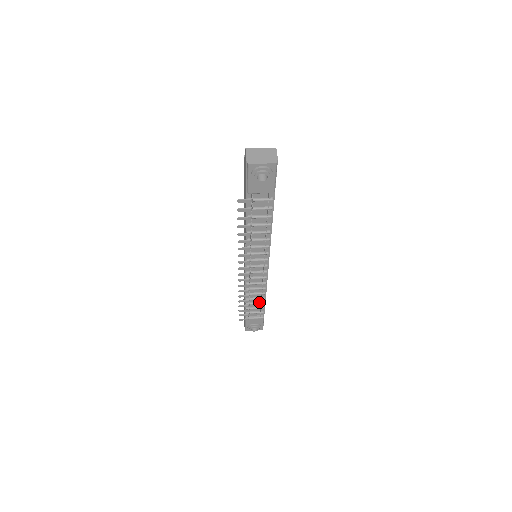
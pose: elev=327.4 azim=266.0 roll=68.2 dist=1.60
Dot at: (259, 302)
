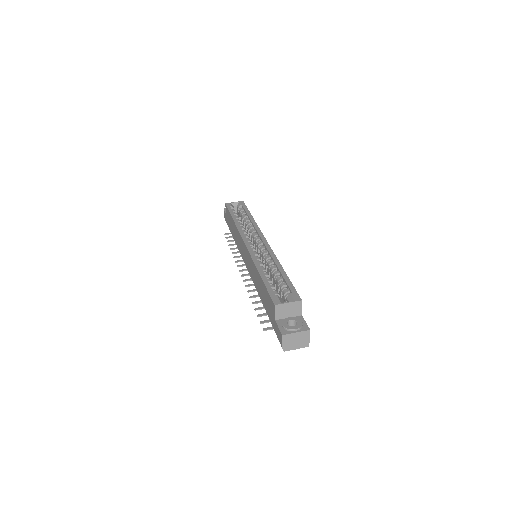
Dot at: occluded
